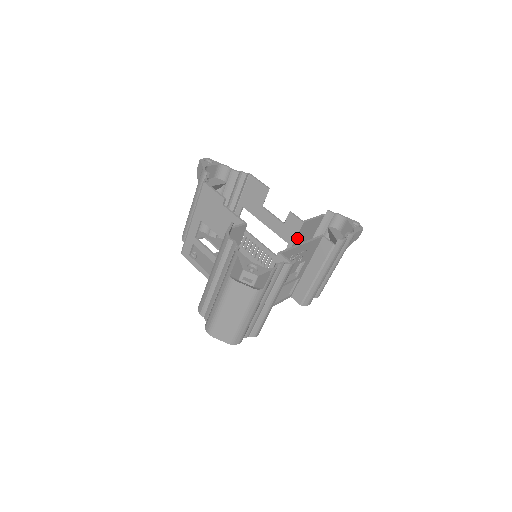
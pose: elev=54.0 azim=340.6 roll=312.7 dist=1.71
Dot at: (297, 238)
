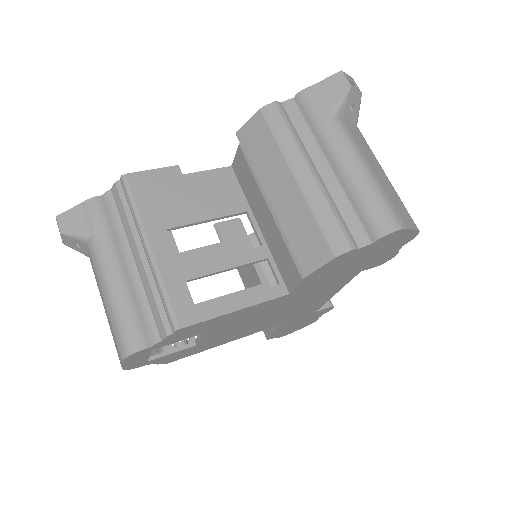
Dot at: (249, 245)
